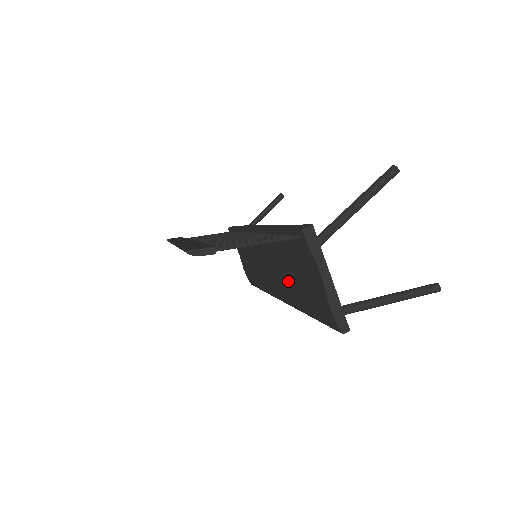
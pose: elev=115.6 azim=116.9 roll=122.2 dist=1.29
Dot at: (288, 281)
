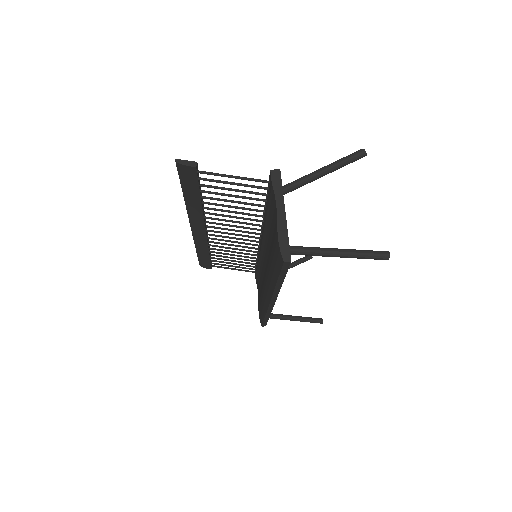
Dot at: (269, 260)
